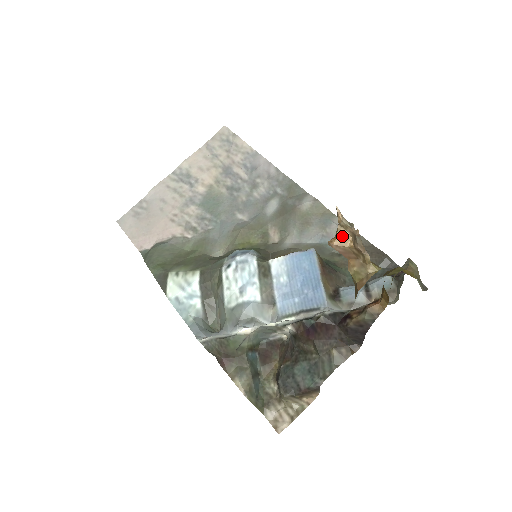
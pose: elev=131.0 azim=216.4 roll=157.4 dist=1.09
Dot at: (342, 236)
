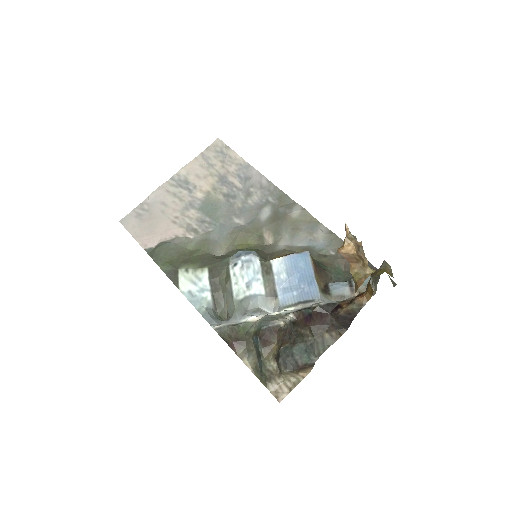
Dot at: (348, 246)
